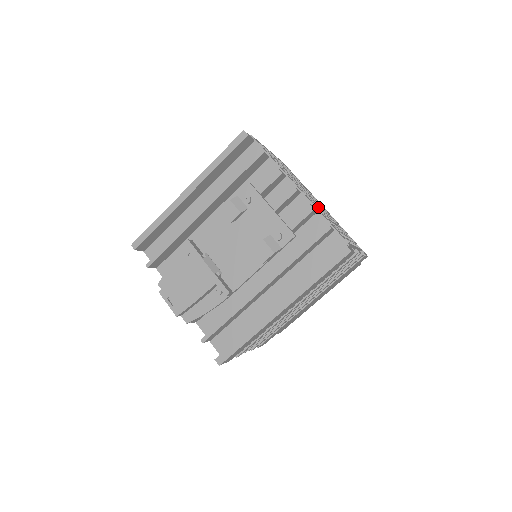
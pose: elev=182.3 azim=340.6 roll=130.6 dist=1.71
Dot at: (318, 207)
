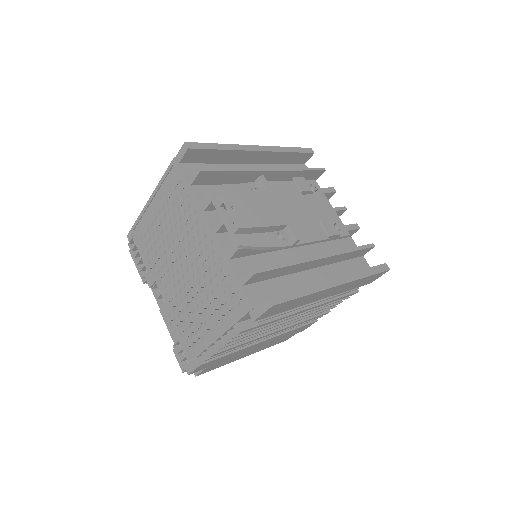
Dot at: occluded
